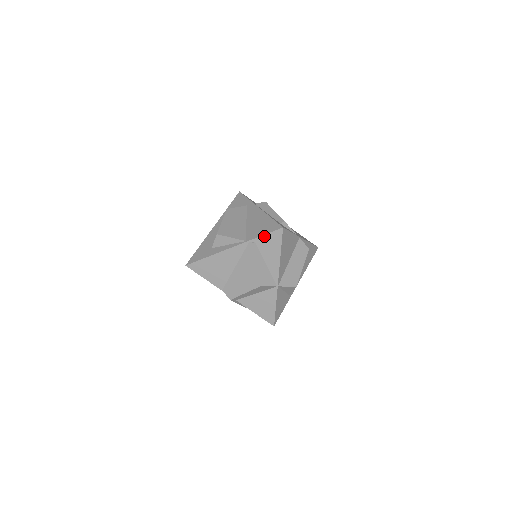
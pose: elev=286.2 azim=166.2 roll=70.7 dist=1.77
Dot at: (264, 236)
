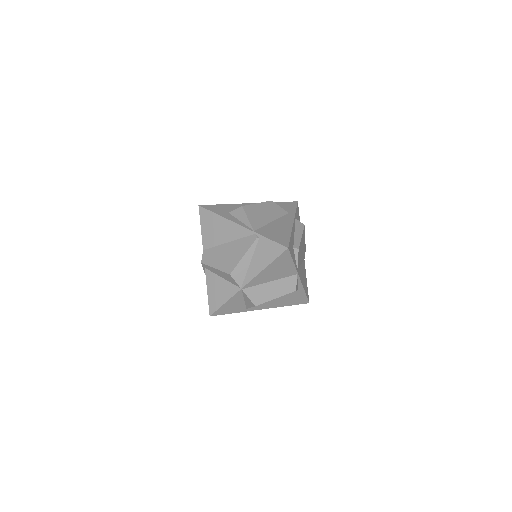
Dot at: (269, 240)
